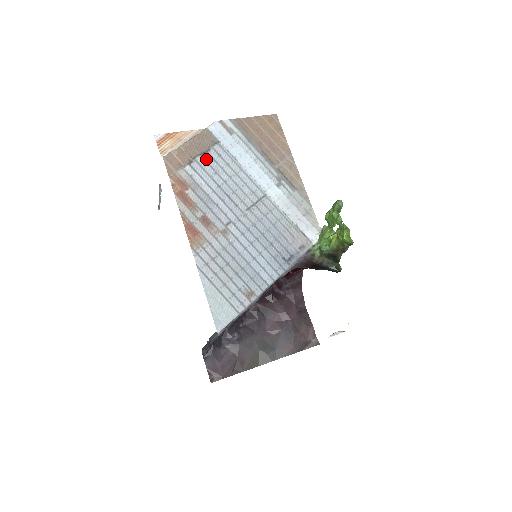
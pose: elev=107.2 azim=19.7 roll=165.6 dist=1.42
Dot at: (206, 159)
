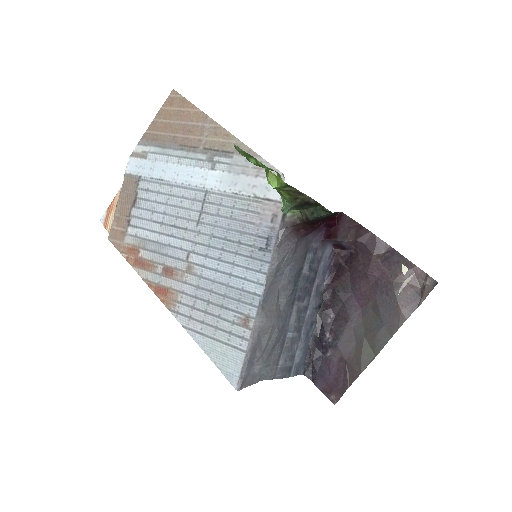
Dot at: (139, 206)
